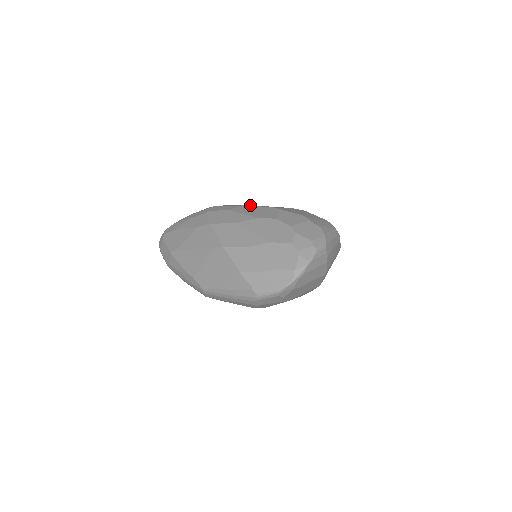
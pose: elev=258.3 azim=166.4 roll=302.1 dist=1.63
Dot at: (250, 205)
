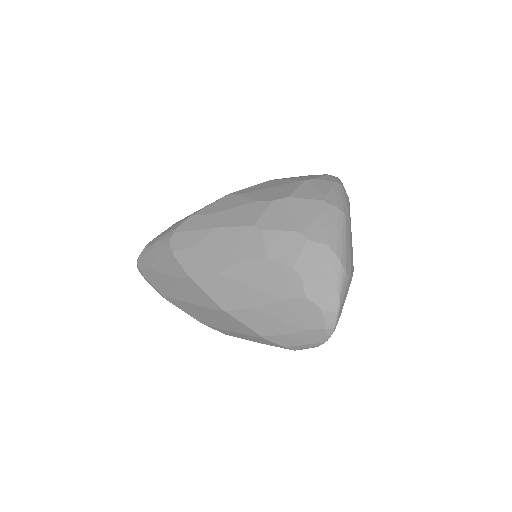
Dot at: (218, 221)
